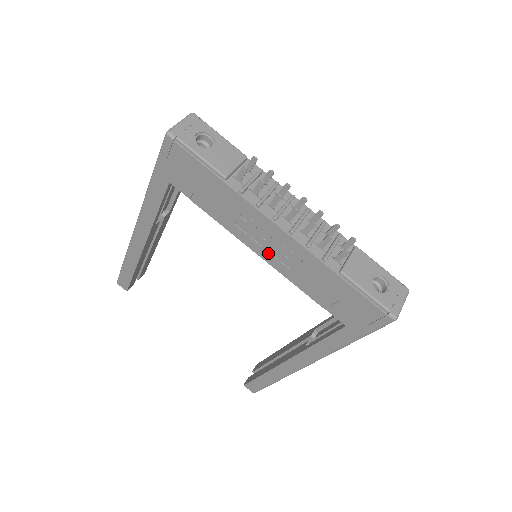
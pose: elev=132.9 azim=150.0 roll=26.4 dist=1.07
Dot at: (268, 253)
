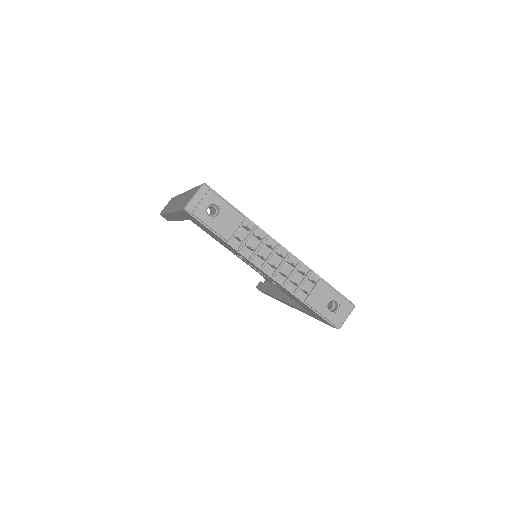
Dot at: (260, 273)
